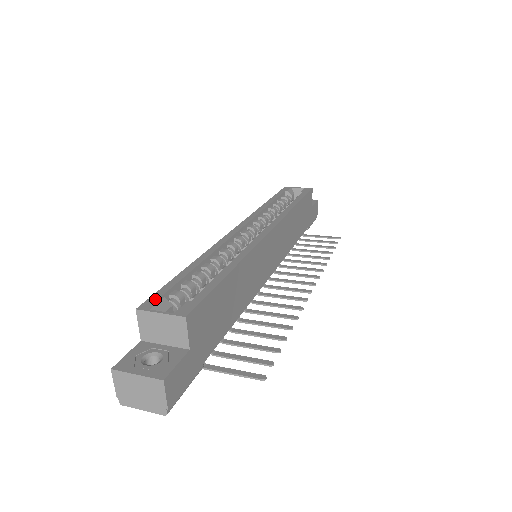
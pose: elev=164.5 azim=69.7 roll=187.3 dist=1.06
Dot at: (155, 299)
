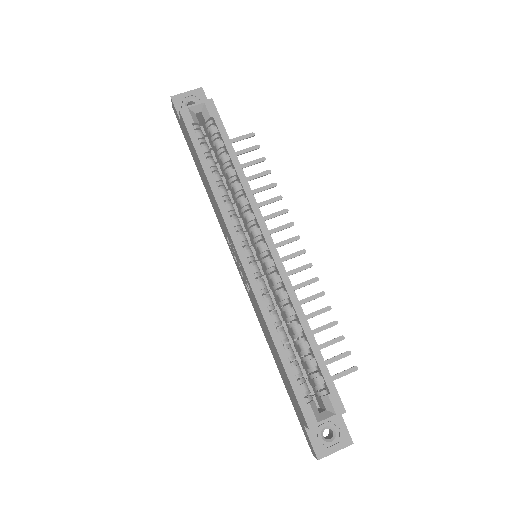
Dot at: (307, 410)
